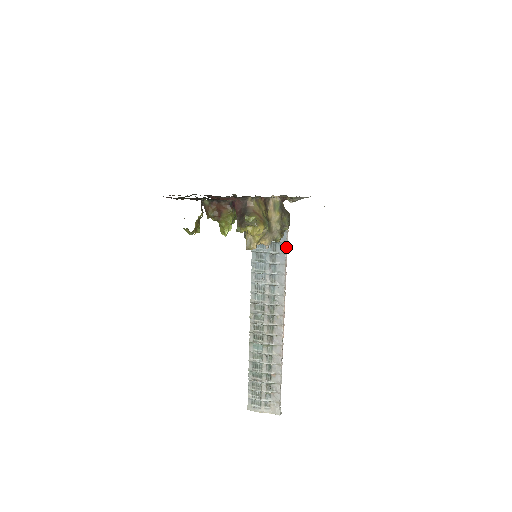
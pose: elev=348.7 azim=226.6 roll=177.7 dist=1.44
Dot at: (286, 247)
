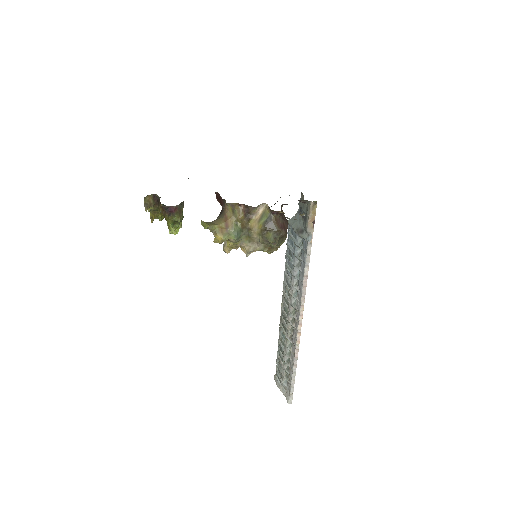
Dot at: (306, 258)
